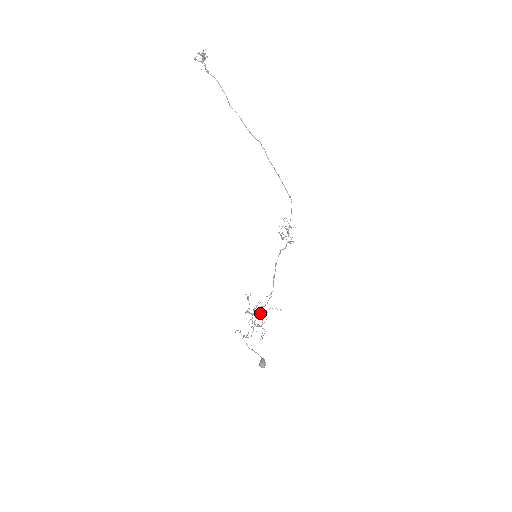
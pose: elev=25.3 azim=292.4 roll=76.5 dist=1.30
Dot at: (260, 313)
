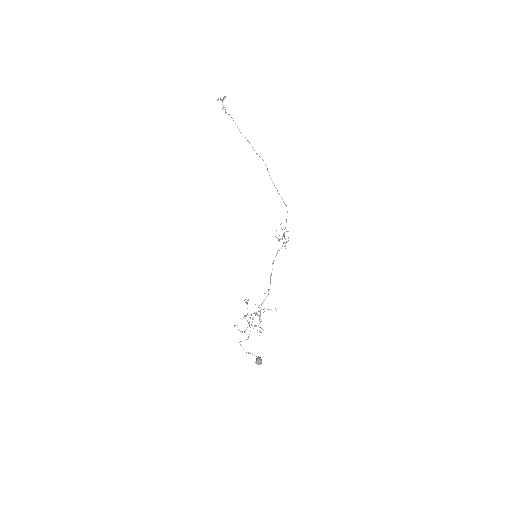
Dot at: (258, 311)
